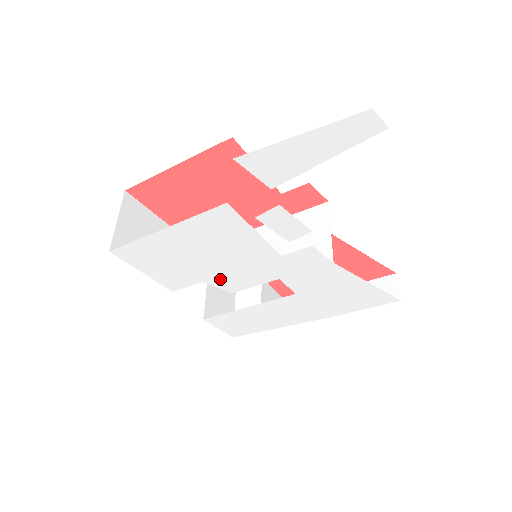
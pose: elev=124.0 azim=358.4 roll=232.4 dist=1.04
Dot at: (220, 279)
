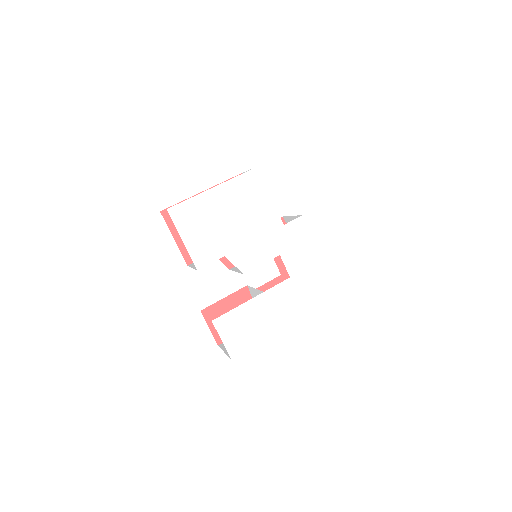
Dot at: (238, 253)
